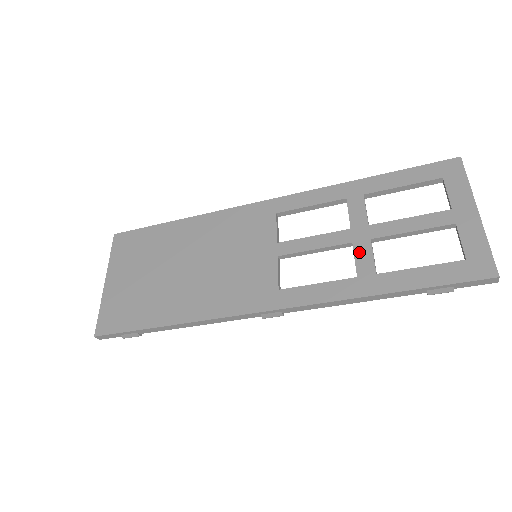
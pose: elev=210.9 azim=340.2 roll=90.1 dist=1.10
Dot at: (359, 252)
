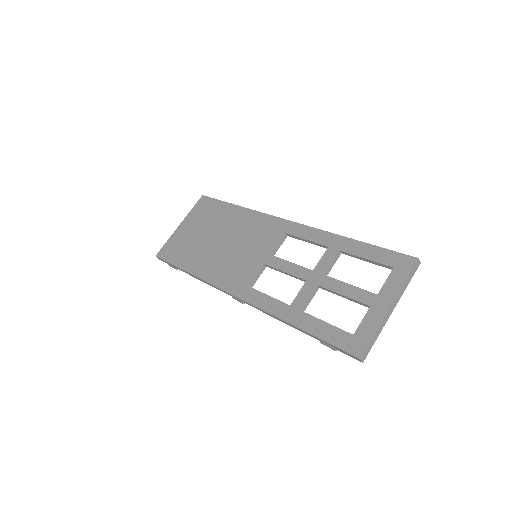
Dot at: (304, 290)
